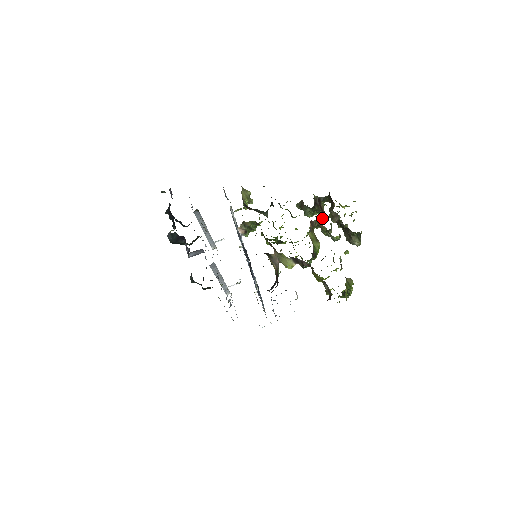
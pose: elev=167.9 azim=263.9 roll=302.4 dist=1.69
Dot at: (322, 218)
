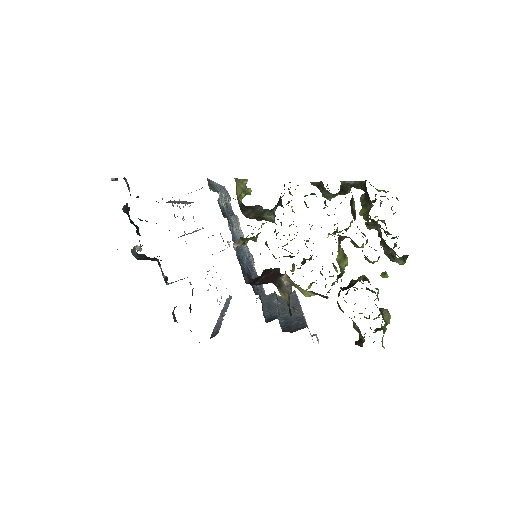
Dot at: (352, 221)
